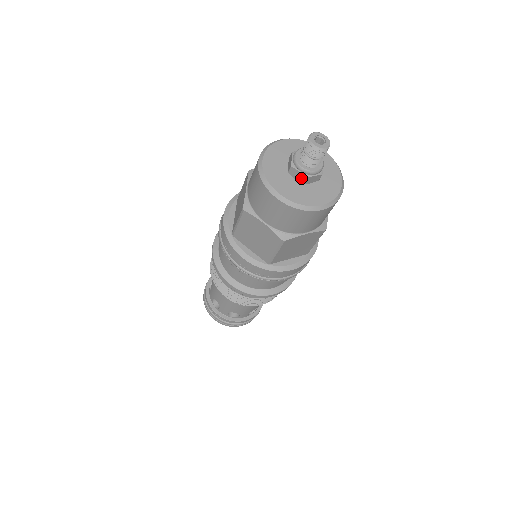
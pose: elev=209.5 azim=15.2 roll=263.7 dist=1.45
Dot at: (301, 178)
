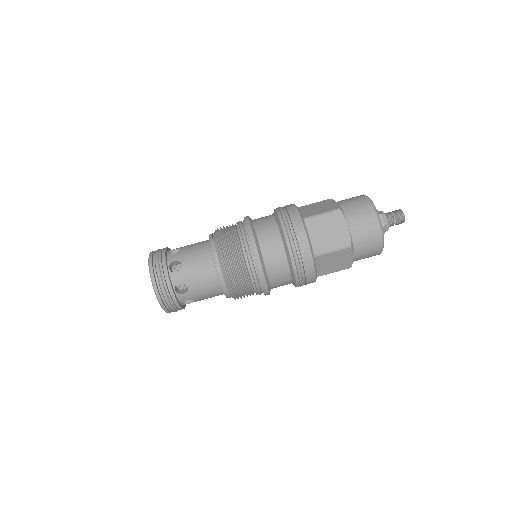
Dot at: (382, 224)
